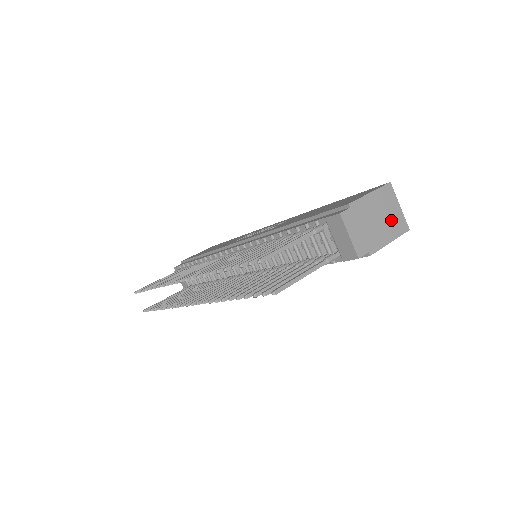
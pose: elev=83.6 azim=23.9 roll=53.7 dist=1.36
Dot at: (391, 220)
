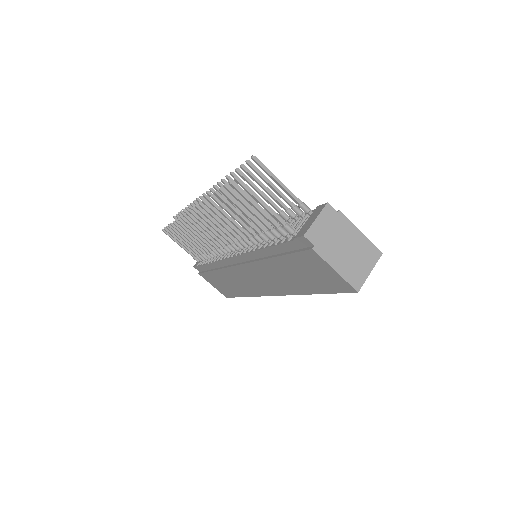
Dot at: (354, 265)
